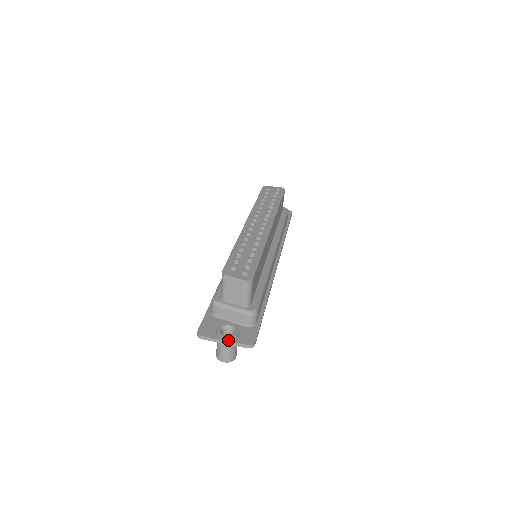
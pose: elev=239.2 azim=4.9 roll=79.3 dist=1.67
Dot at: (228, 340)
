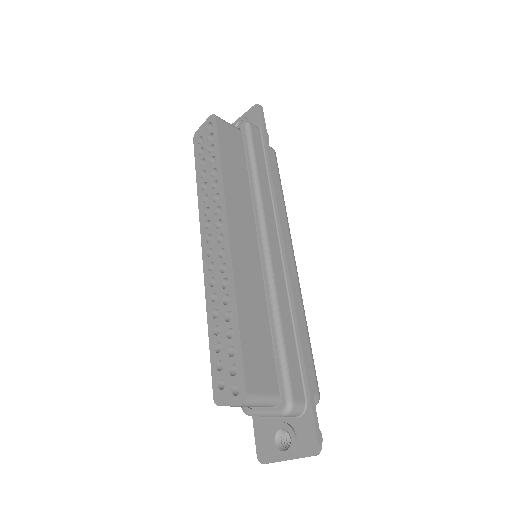
Dot at: (290, 458)
